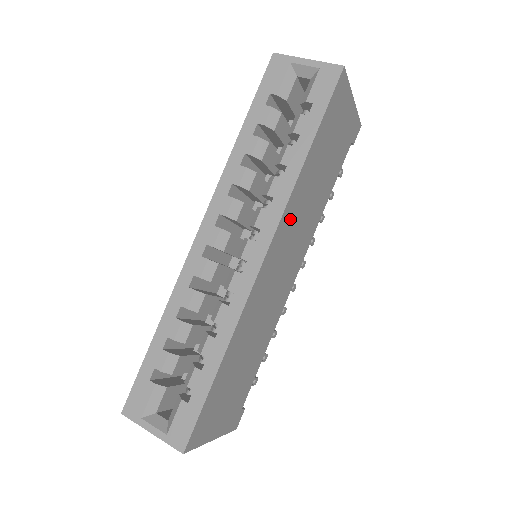
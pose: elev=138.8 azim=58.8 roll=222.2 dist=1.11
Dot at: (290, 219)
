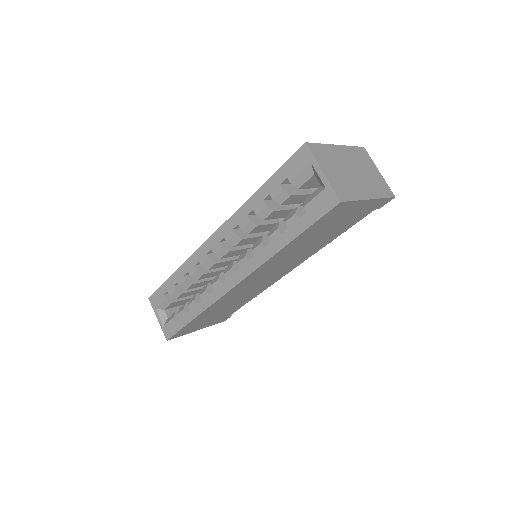
Dot at: (267, 267)
